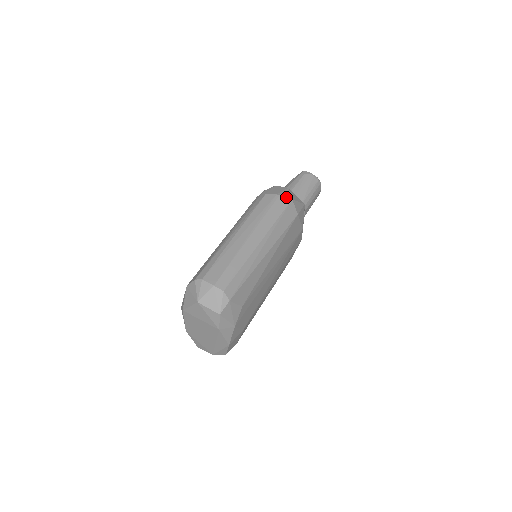
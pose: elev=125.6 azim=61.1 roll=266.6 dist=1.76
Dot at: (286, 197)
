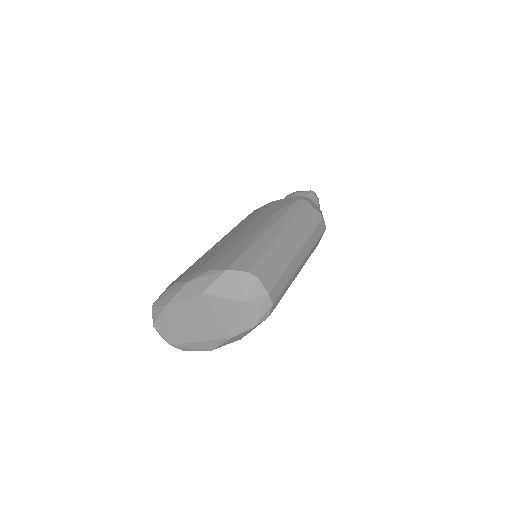
Dot at: occluded
